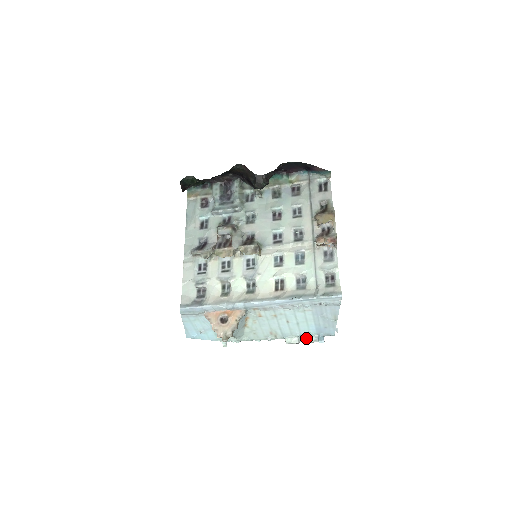
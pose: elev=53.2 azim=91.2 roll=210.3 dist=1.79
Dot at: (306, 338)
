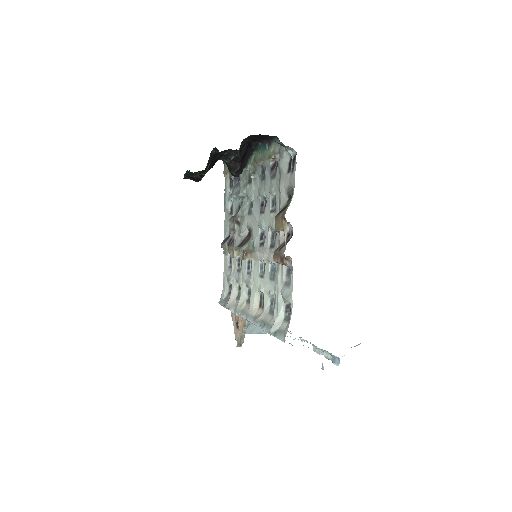
Dot at: (325, 353)
